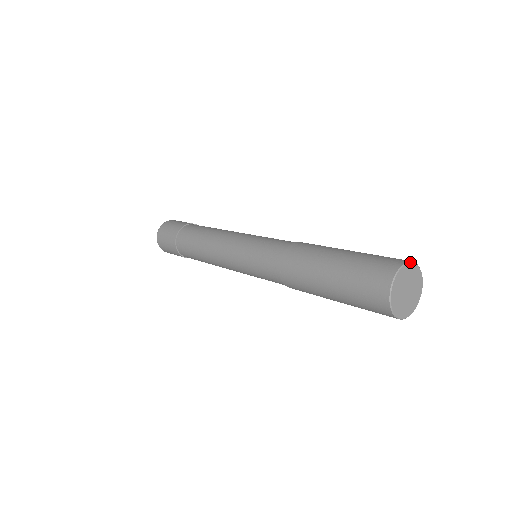
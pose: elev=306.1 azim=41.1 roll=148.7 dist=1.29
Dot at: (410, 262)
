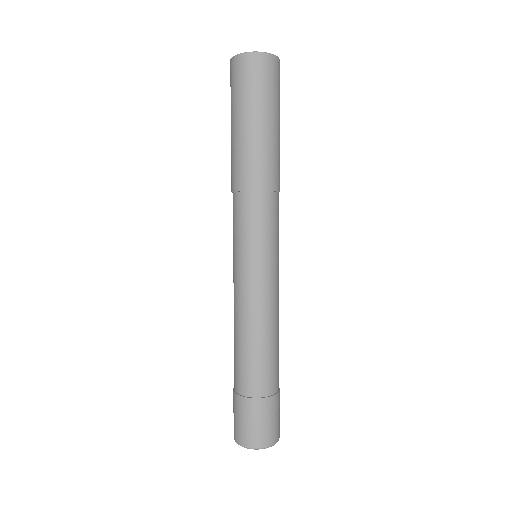
Dot at: occluded
